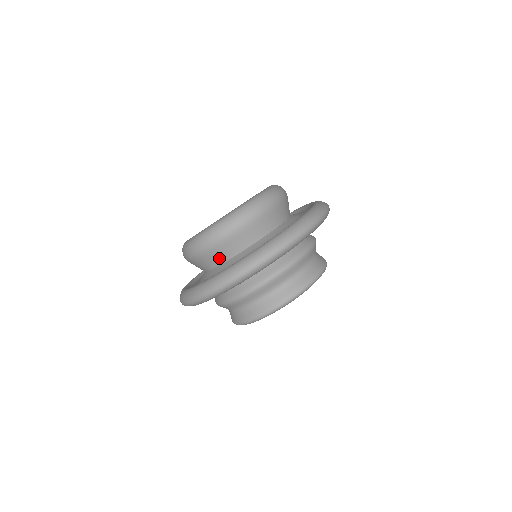
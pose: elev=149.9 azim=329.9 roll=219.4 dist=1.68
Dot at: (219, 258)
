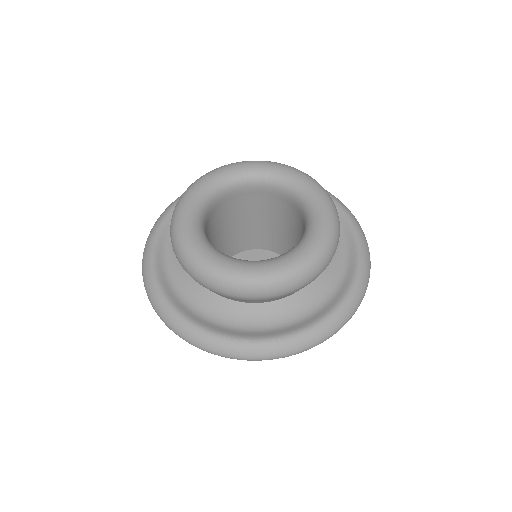
Dot at: occluded
